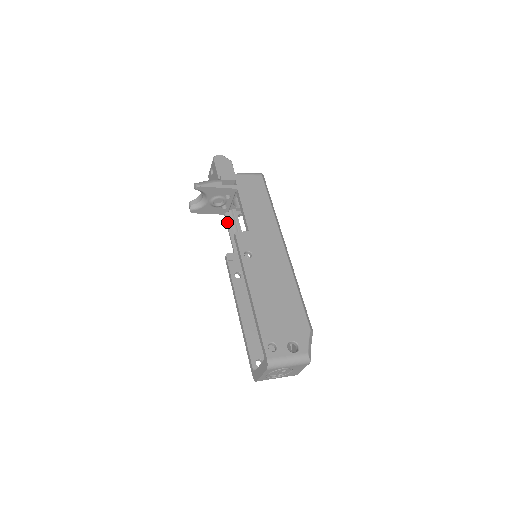
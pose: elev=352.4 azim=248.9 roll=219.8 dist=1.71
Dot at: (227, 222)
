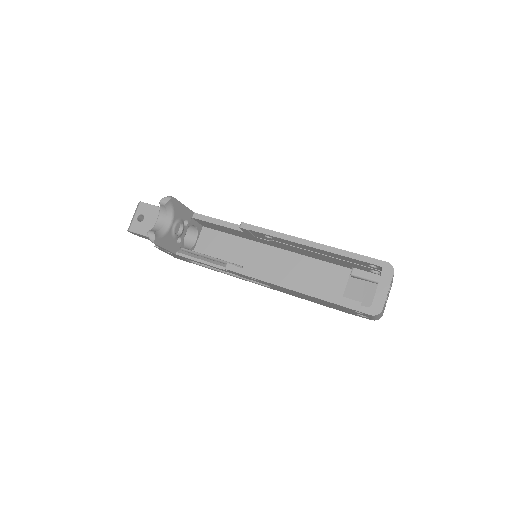
Dot at: (188, 255)
